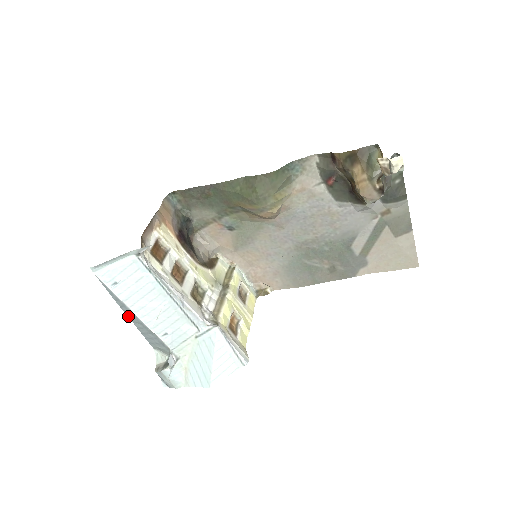
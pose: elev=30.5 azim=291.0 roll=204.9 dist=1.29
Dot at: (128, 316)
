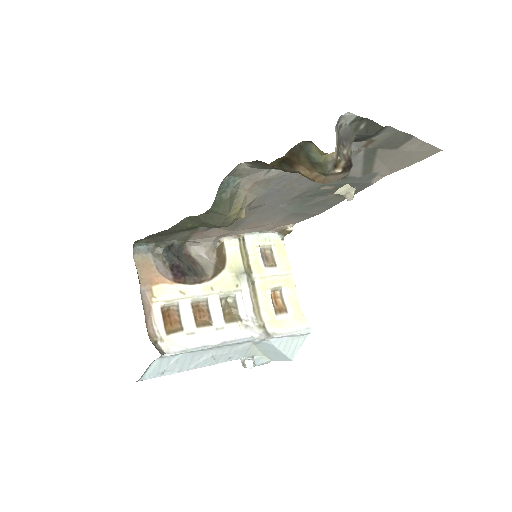
Dot at: occluded
